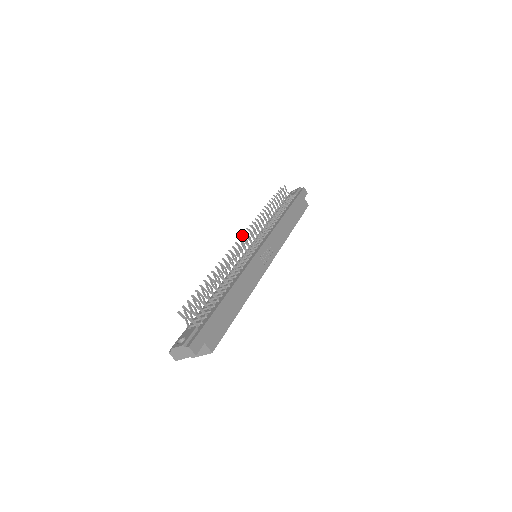
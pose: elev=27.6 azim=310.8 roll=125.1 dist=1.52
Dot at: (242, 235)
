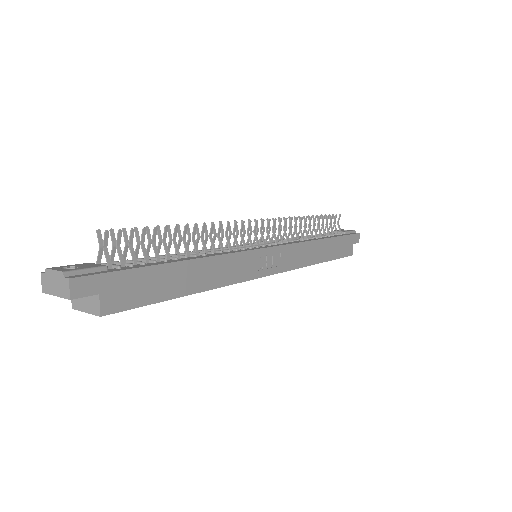
Dot at: occluded
